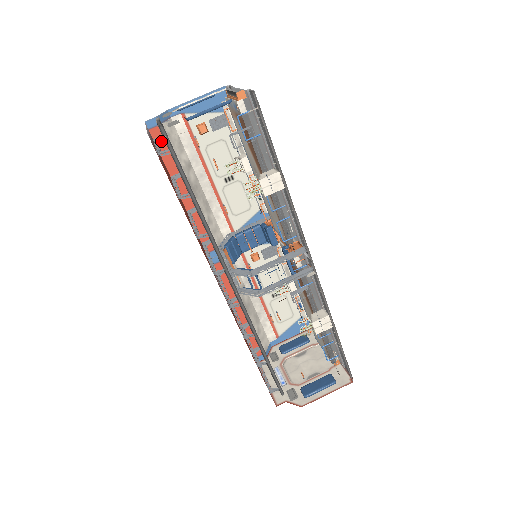
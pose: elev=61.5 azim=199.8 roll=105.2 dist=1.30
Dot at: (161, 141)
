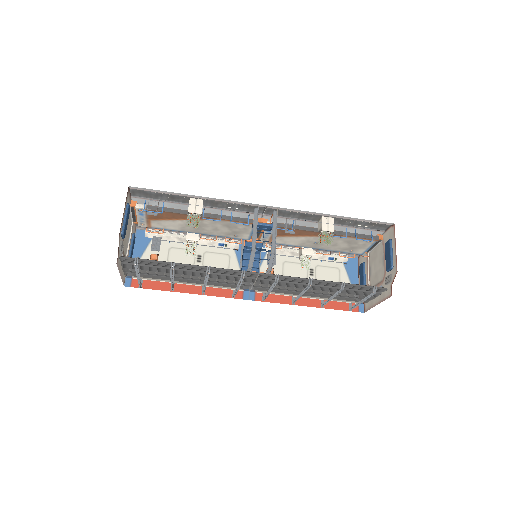
Dot at: (143, 284)
